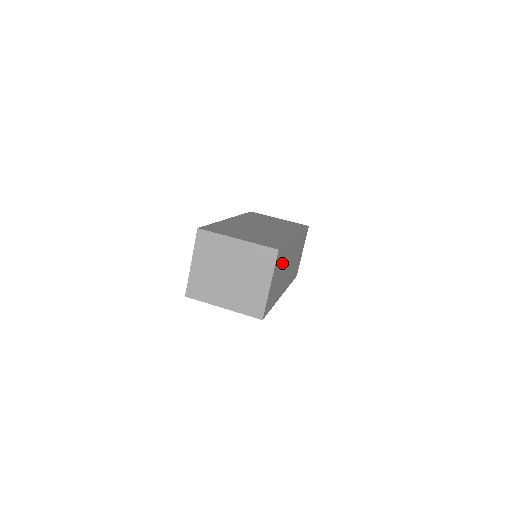
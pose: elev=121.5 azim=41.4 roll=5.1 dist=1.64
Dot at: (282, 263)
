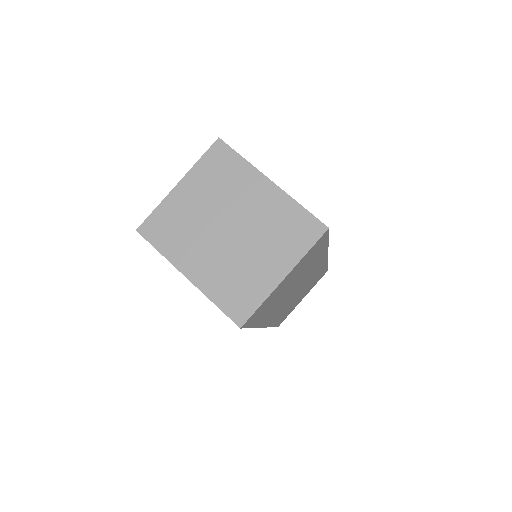
Dot at: (305, 268)
